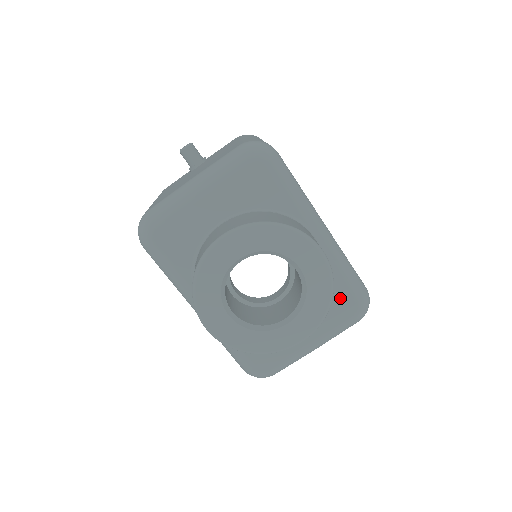
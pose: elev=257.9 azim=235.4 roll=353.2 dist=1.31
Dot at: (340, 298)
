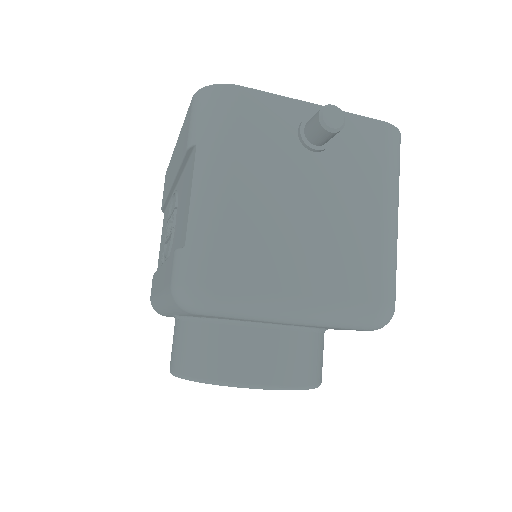
Dot at: occluded
